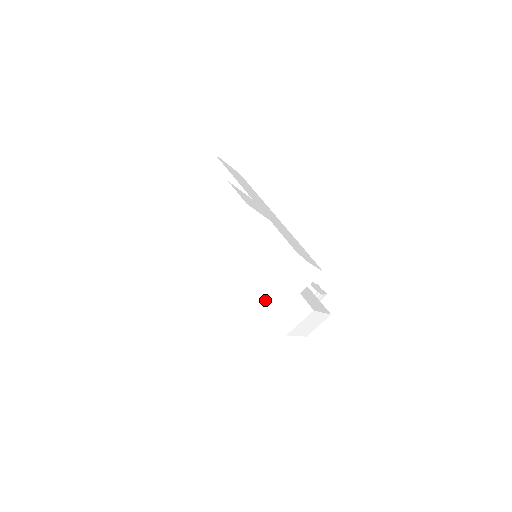
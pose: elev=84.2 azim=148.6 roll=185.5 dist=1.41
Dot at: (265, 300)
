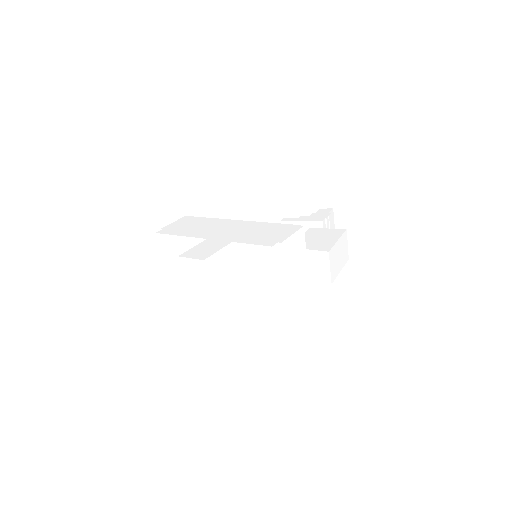
Dot at: (289, 291)
